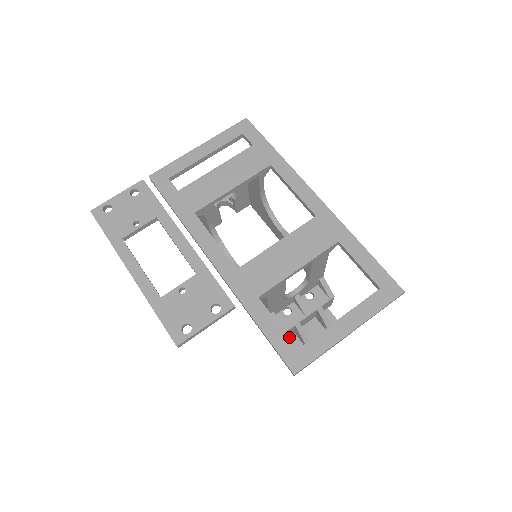
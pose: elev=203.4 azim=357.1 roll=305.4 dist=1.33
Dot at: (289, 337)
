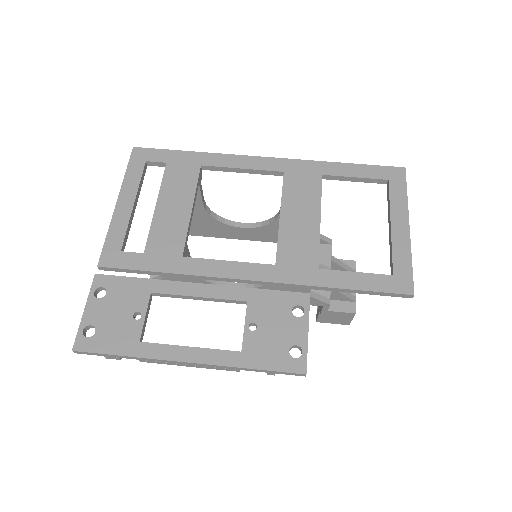
Dot at: occluded
